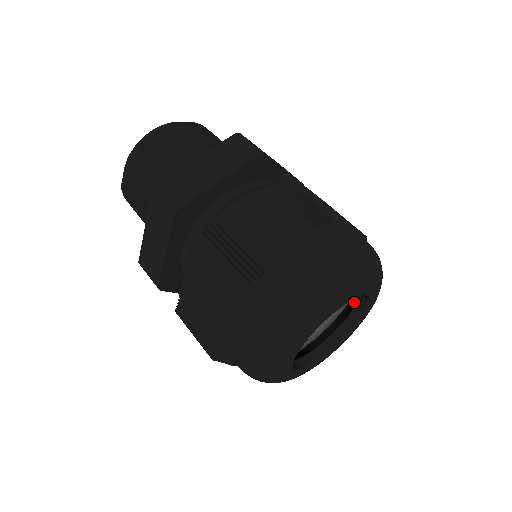
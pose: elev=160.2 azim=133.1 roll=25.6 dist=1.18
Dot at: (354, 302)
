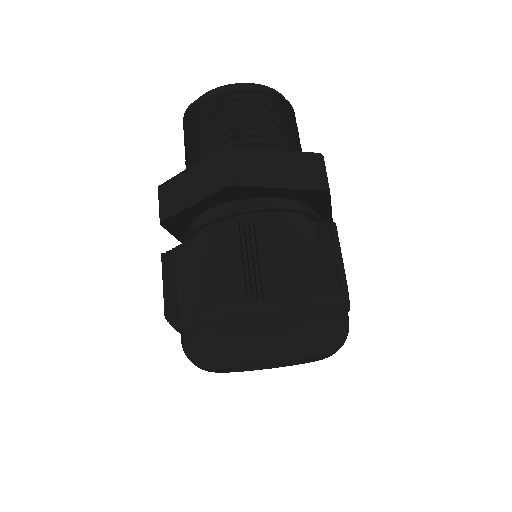
Dot at: occluded
